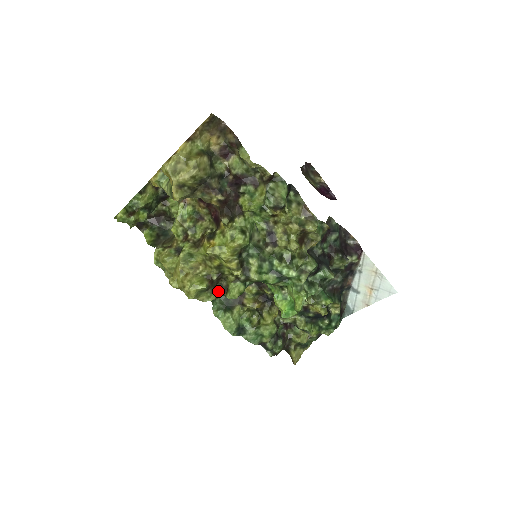
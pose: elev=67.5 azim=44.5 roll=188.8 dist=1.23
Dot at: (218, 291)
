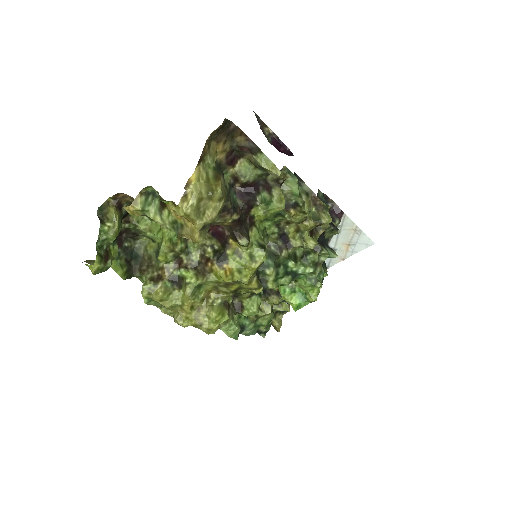
Dot at: (232, 311)
